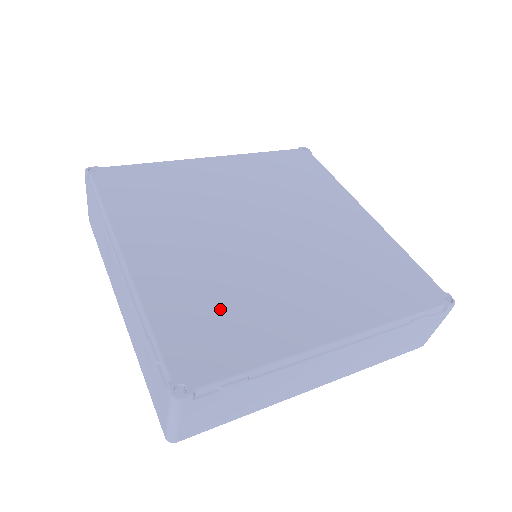
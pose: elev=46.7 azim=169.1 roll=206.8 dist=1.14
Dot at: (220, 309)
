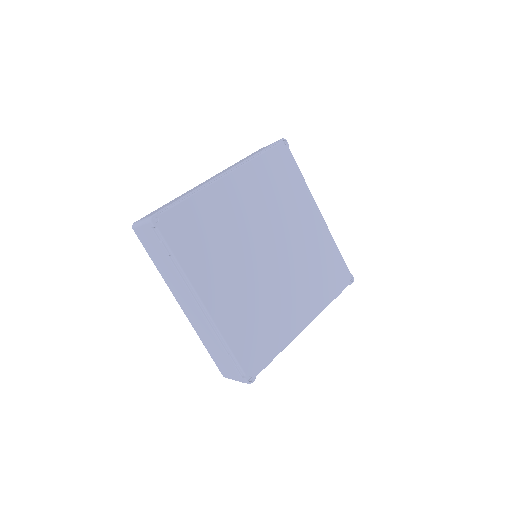
Dot at: (257, 326)
